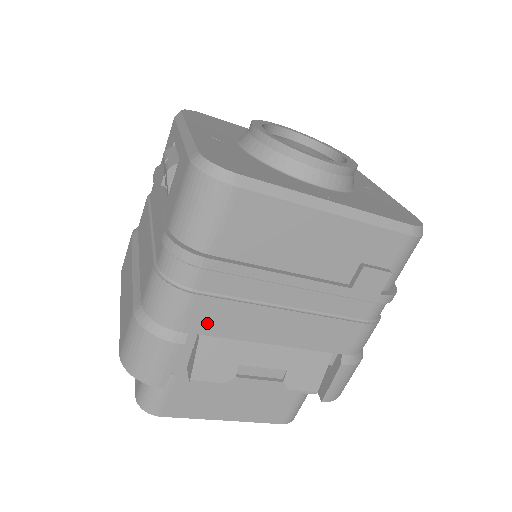
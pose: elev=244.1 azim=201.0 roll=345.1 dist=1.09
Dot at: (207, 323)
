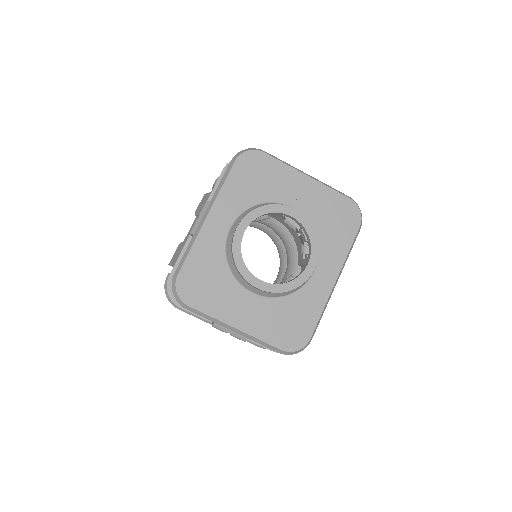
Dot at: occluded
